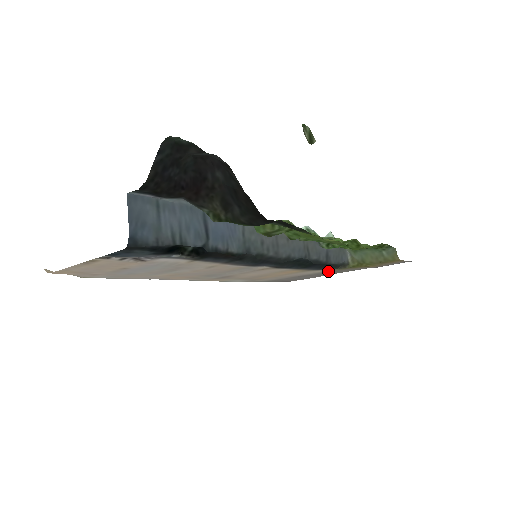
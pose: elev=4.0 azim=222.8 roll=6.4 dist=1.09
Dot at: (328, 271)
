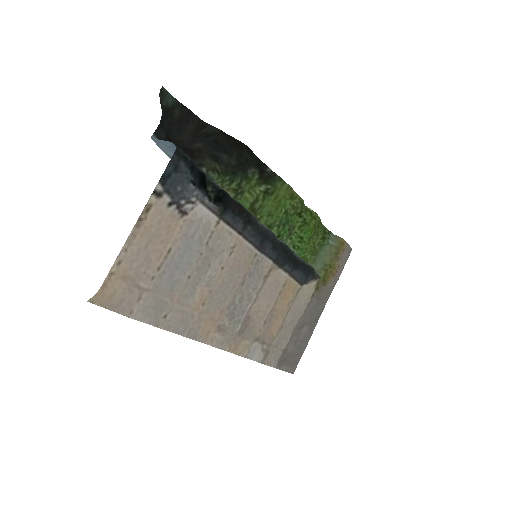
Dot at: (312, 297)
